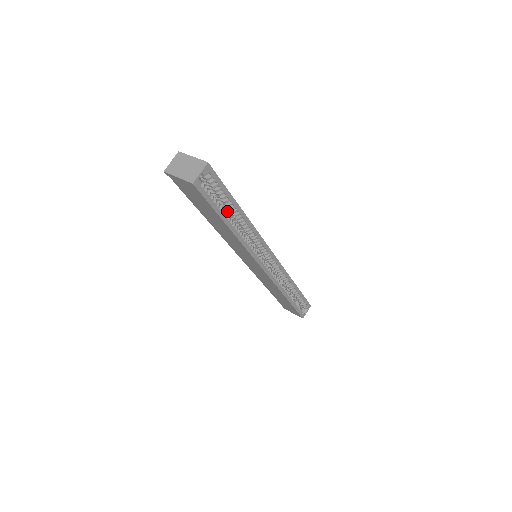
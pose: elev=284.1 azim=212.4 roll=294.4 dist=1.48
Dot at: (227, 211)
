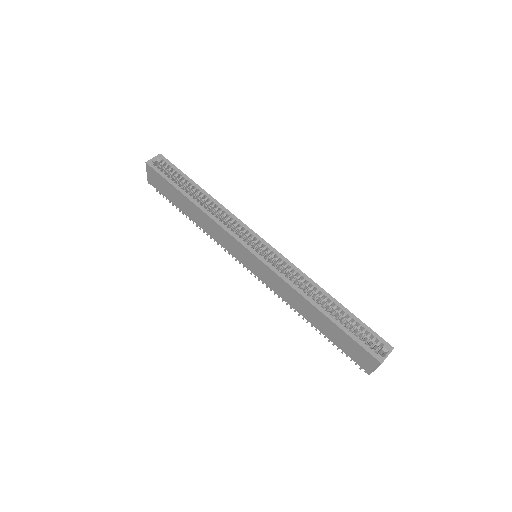
Dot at: occluded
